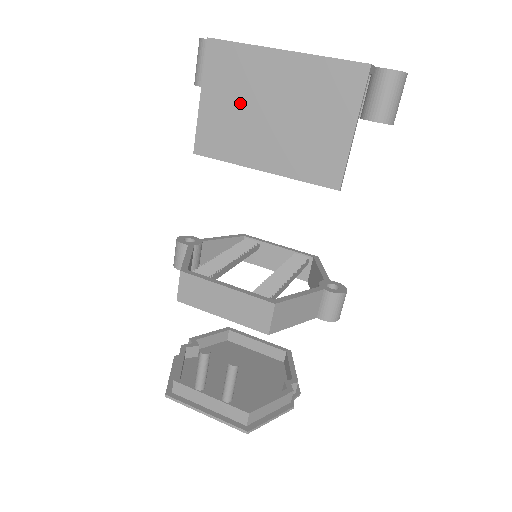
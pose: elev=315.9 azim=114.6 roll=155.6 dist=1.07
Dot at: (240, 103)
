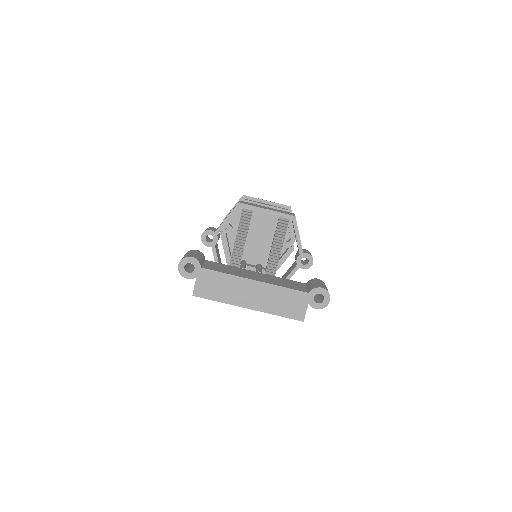
Dot at: occluded
